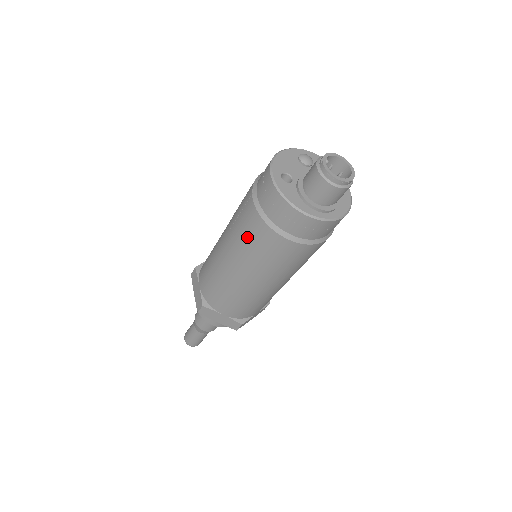
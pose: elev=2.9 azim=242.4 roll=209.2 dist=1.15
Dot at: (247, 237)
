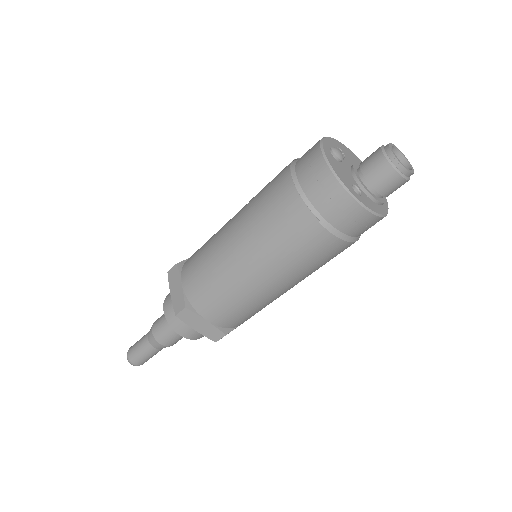
Dot at: (312, 260)
